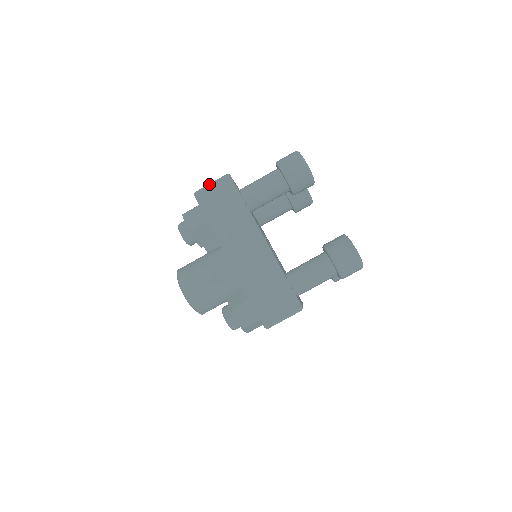
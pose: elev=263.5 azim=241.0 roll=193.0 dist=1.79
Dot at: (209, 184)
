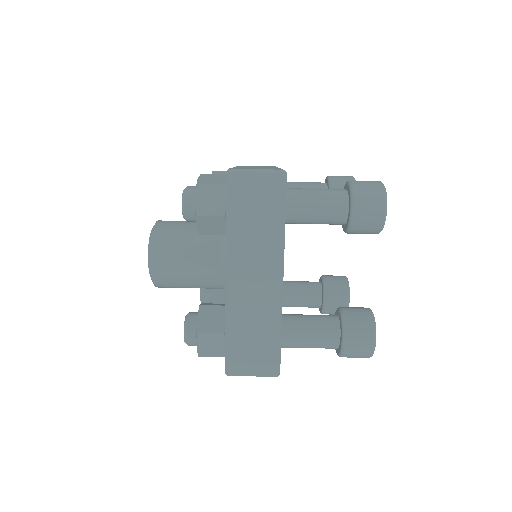
Dot at: (254, 169)
